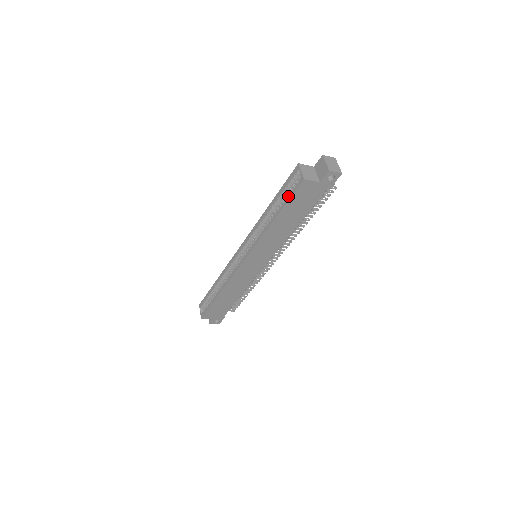
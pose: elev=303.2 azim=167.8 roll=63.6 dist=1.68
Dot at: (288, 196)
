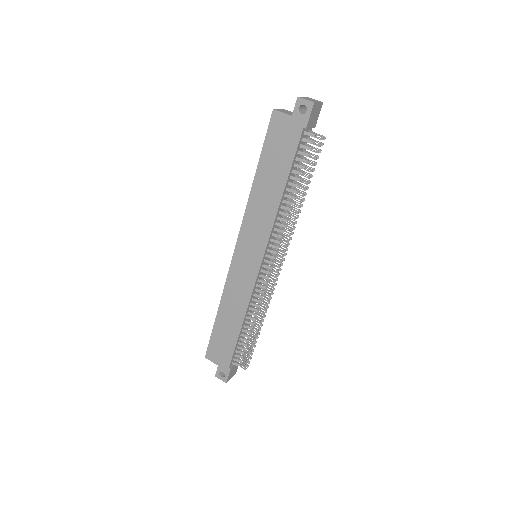
Dot at: (266, 141)
